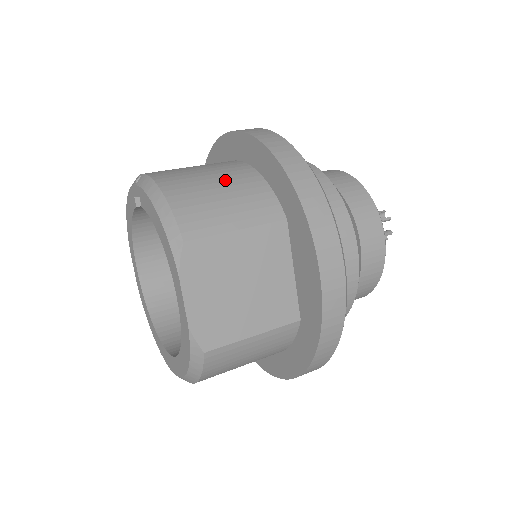
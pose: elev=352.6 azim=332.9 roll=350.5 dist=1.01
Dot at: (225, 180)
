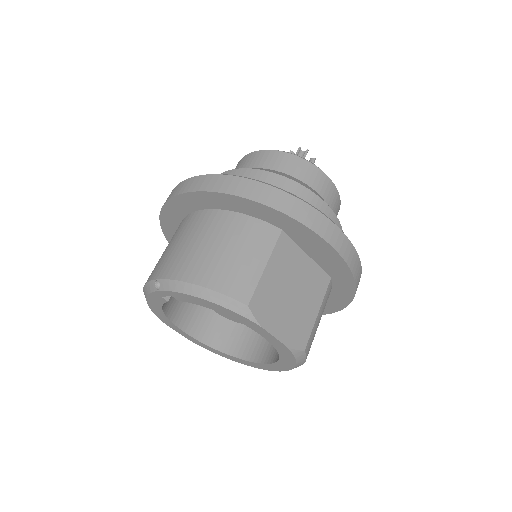
Dot at: (222, 238)
